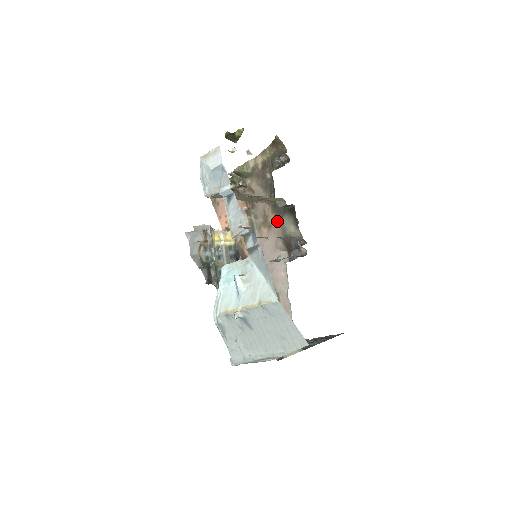
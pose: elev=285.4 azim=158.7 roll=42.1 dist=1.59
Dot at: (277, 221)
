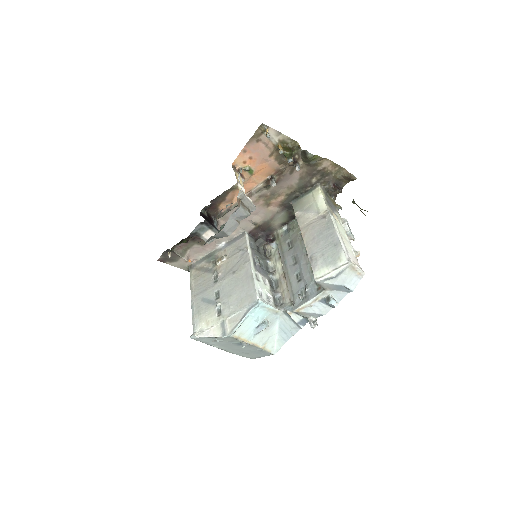
Dot at: (276, 208)
